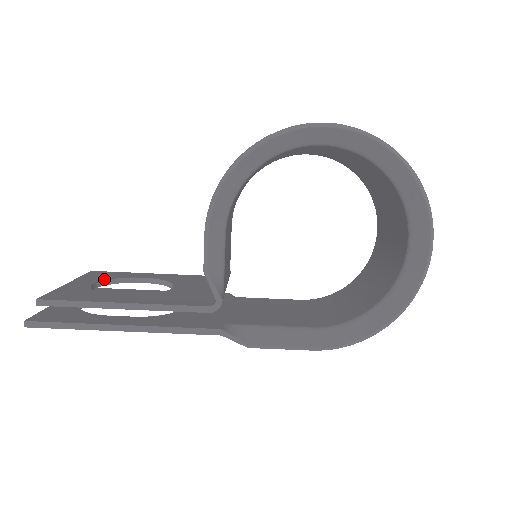
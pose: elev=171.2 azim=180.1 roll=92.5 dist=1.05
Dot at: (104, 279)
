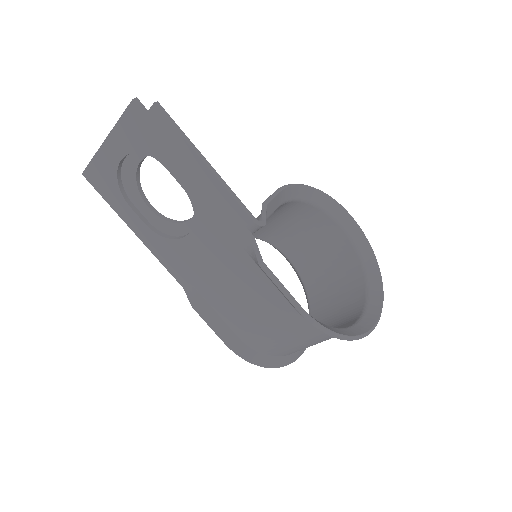
Dot at: (137, 173)
